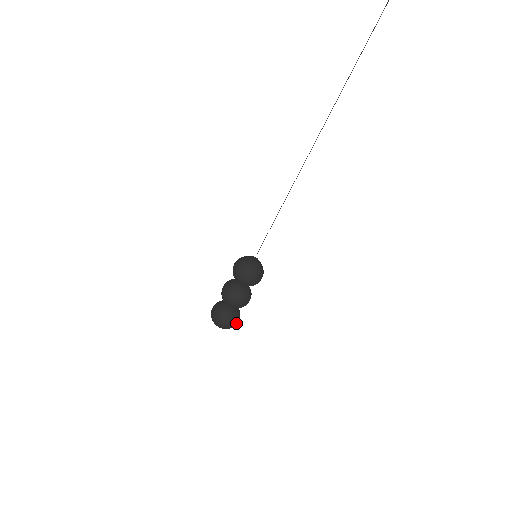
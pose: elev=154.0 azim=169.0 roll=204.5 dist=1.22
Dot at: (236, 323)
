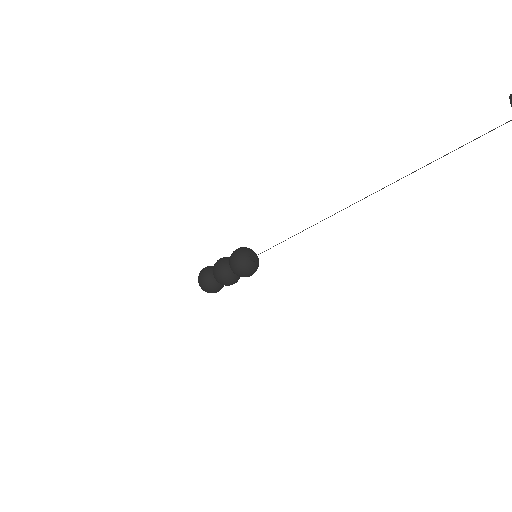
Dot at: occluded
